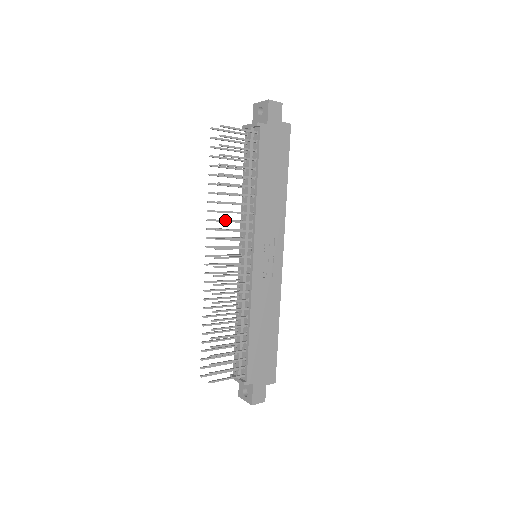
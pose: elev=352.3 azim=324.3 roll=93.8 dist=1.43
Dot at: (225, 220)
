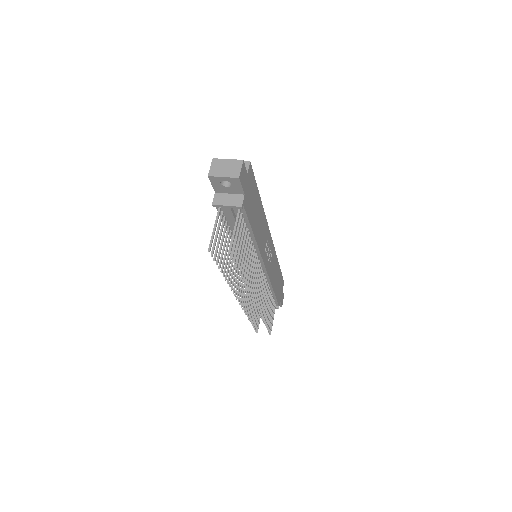
Dot at: (251, 283)
